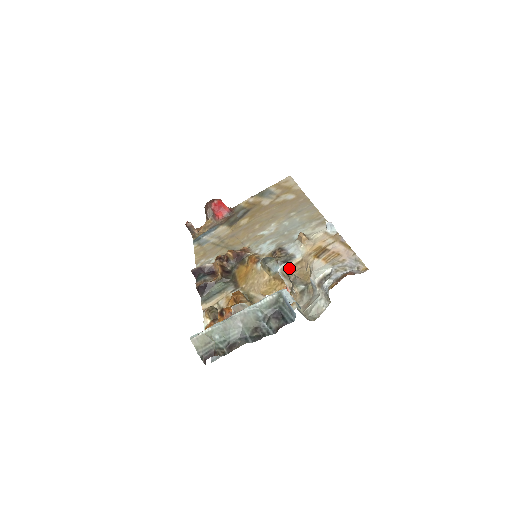
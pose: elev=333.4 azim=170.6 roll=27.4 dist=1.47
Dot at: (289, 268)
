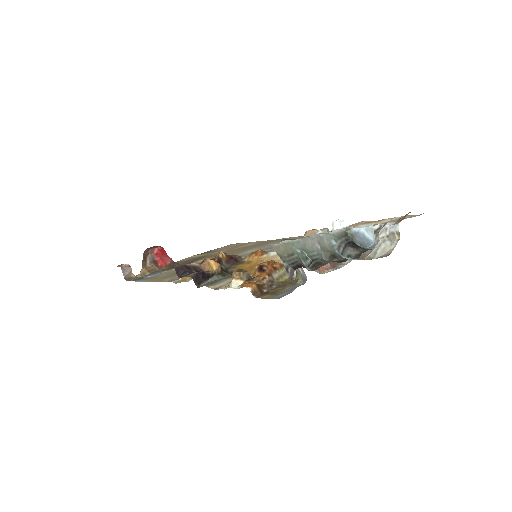
Dot at: (328, 232)
